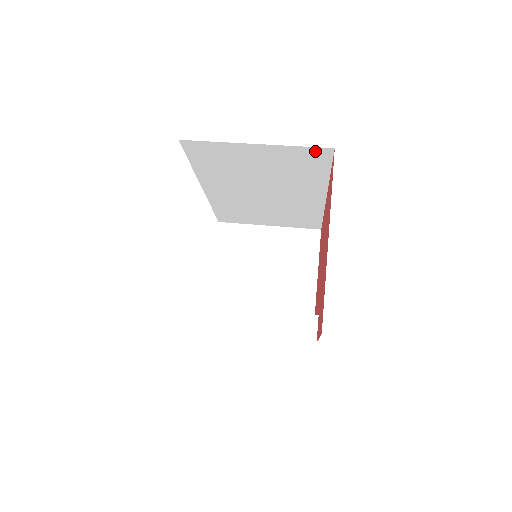
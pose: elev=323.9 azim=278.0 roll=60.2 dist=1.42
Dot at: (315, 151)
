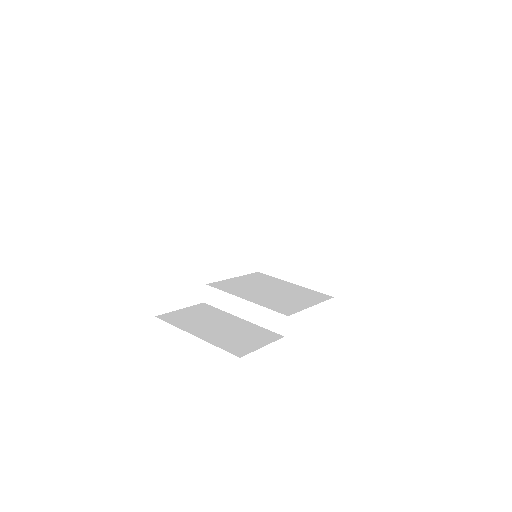
Dot at: occluded
